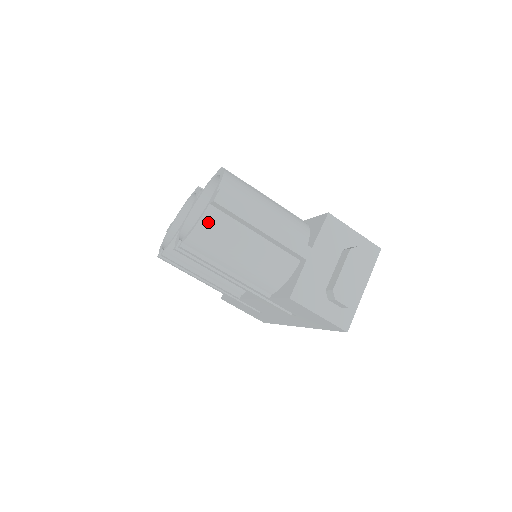
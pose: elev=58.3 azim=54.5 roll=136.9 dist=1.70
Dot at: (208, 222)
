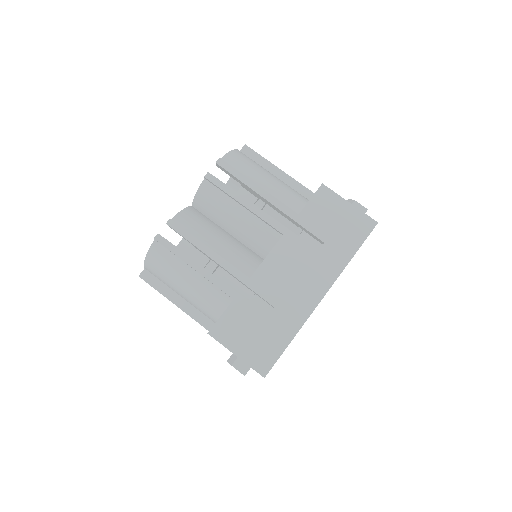
Dot at: (241, 153)
